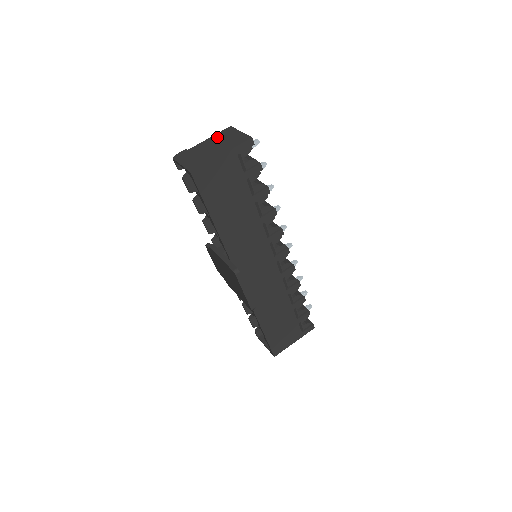
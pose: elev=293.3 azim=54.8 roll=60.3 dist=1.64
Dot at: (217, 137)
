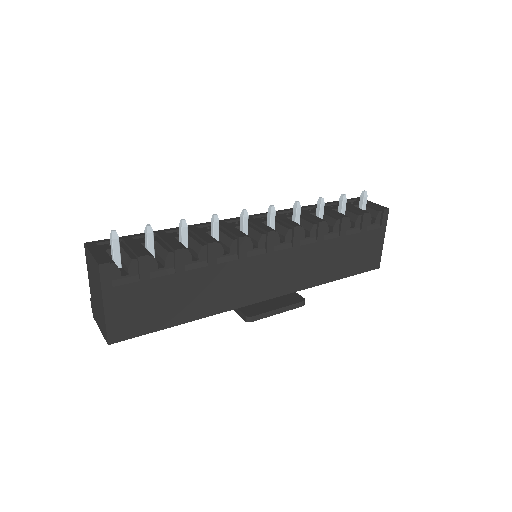
Dot at: (89, 271)
